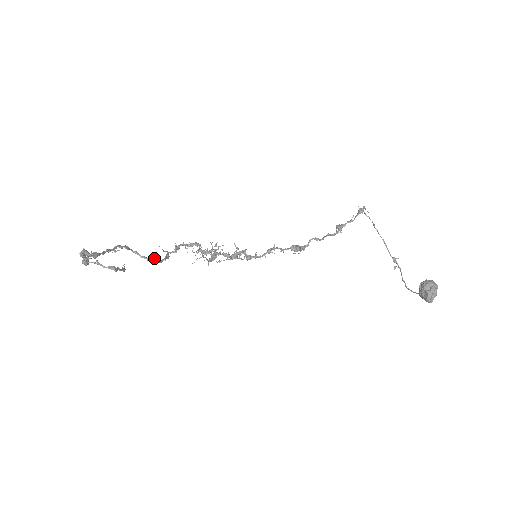
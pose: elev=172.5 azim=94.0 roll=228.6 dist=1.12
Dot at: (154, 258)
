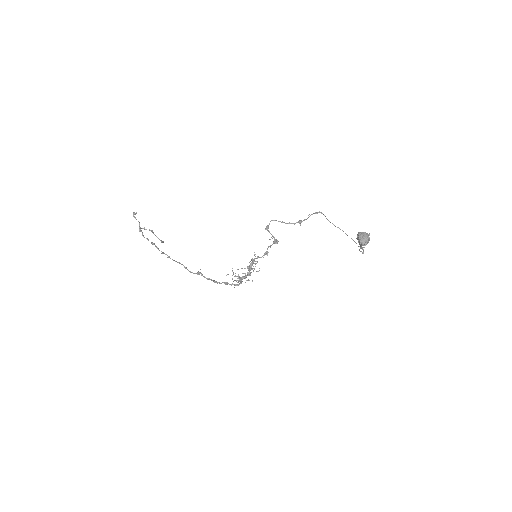
Dot at: (200, 272)
